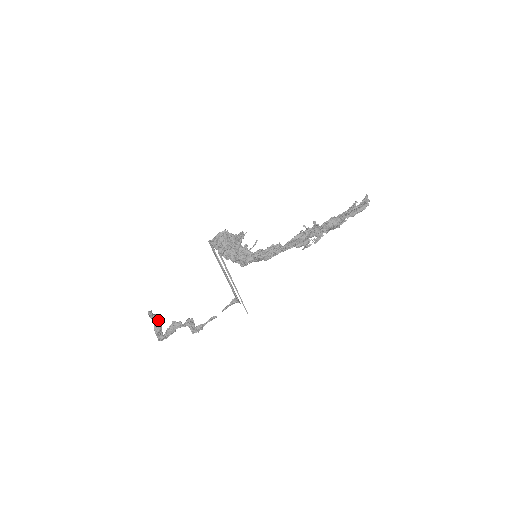
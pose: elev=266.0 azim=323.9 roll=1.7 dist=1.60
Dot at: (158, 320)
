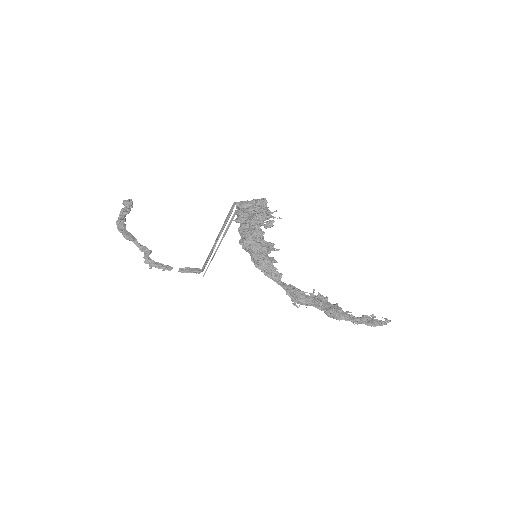
Dot at: (130, 209)
